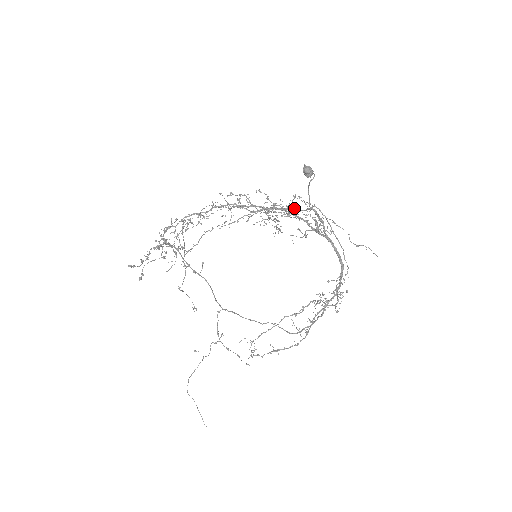
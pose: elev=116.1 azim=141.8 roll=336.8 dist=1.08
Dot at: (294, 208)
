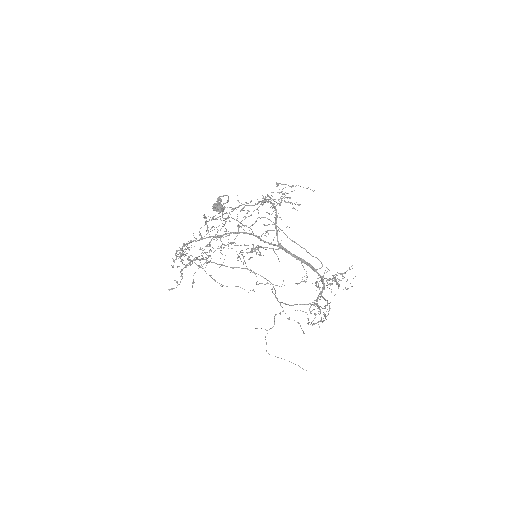
Dot at: (293, 186)
